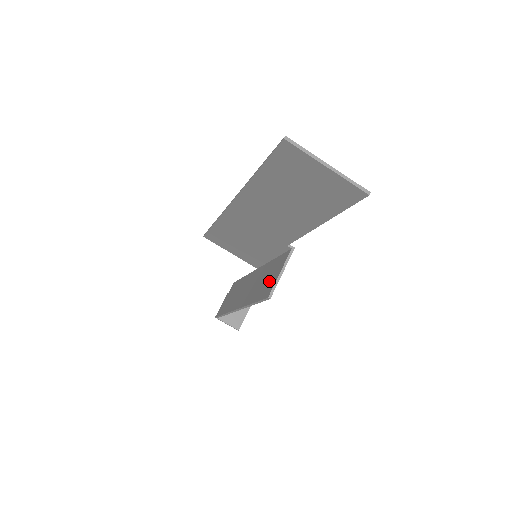
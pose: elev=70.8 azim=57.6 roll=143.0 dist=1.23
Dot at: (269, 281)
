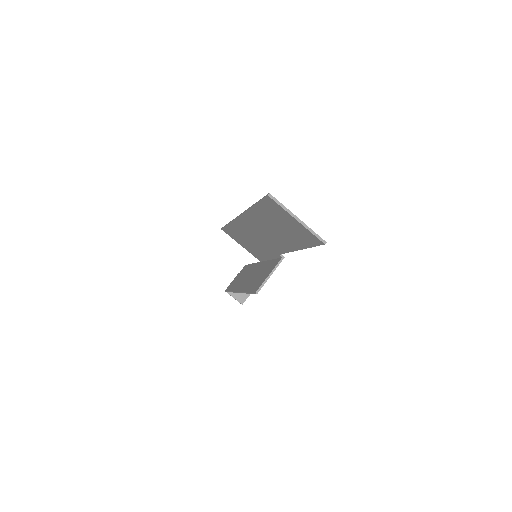
Dot at: (261, 279)
